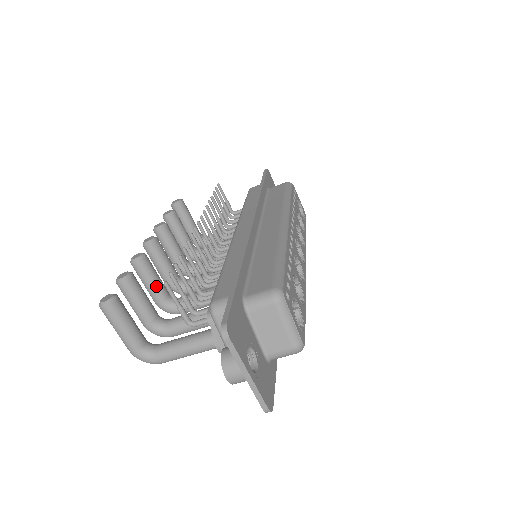
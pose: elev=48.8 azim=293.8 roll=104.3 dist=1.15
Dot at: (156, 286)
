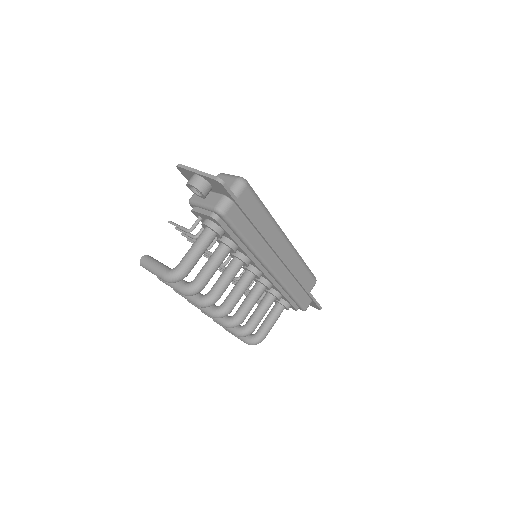
Dot at: occluded
